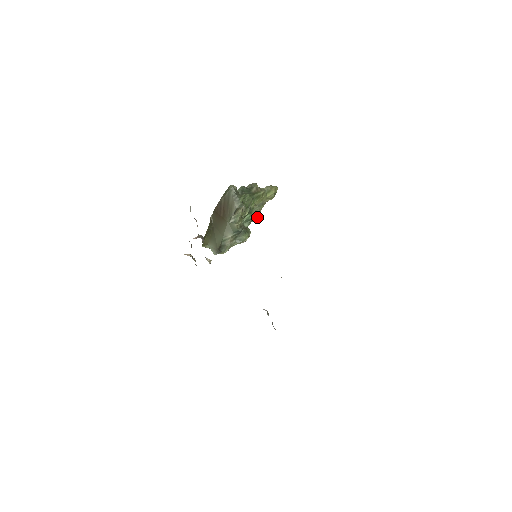
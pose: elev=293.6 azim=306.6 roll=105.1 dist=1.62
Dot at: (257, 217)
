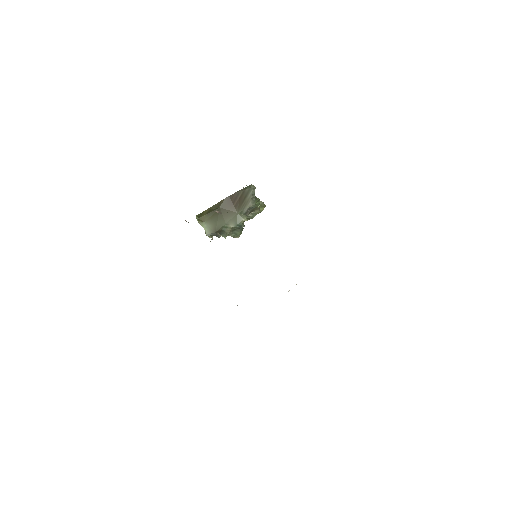
Dot at: occluded
